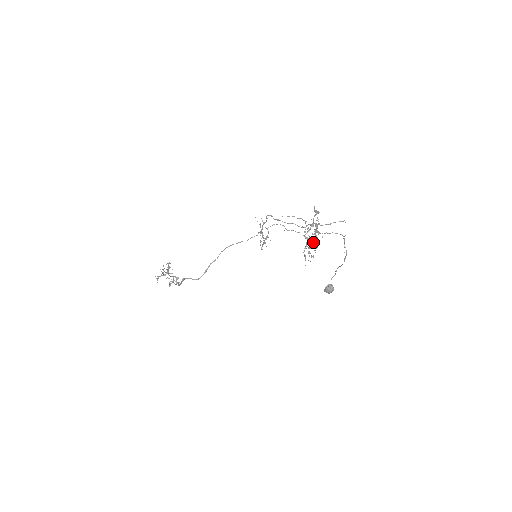
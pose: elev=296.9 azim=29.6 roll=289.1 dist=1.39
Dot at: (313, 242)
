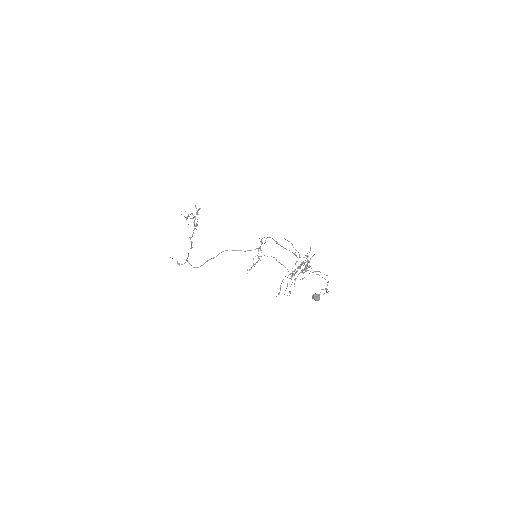
Dot at: occluded
